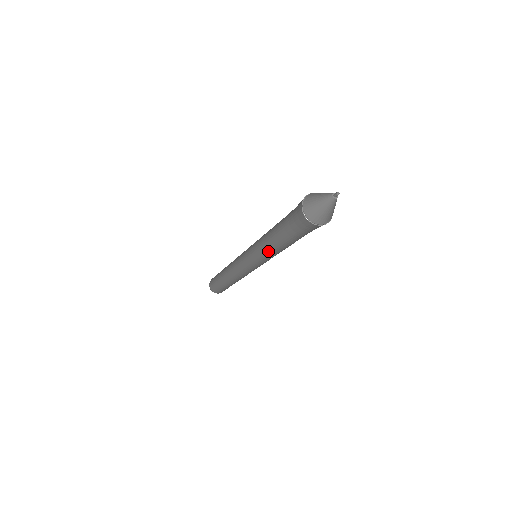
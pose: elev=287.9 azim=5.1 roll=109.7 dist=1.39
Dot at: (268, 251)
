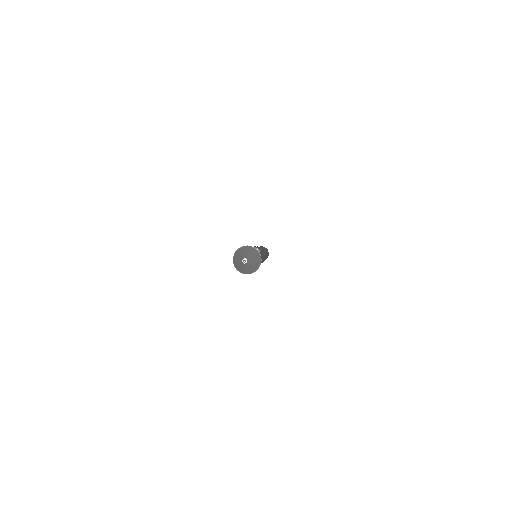
Dot at: occluded
